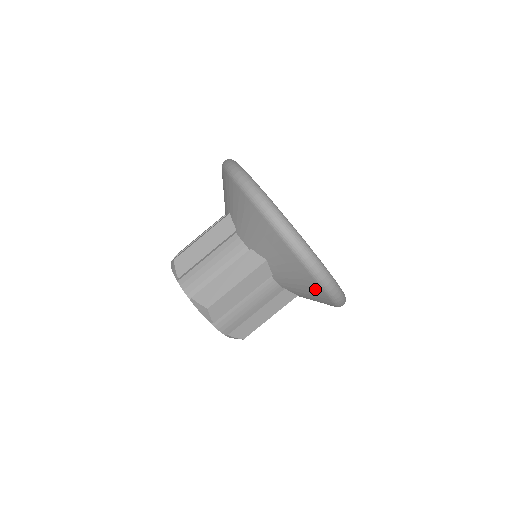
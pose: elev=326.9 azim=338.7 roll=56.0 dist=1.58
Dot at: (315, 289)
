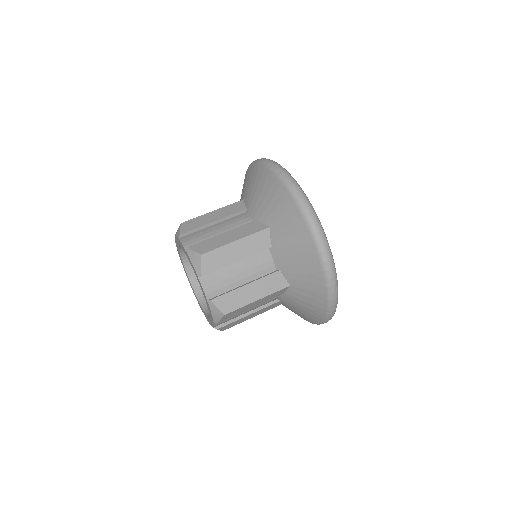
Dot at: (314, 317)
